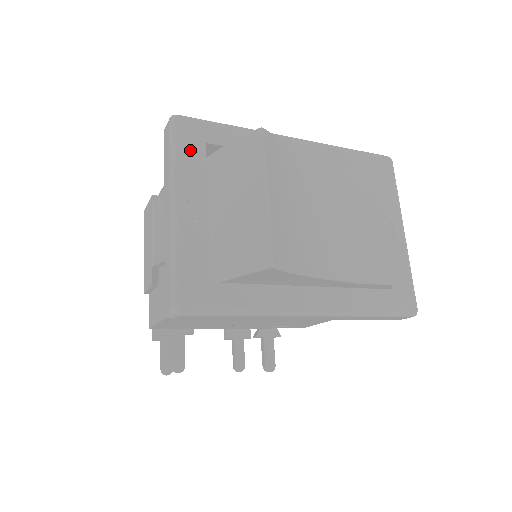
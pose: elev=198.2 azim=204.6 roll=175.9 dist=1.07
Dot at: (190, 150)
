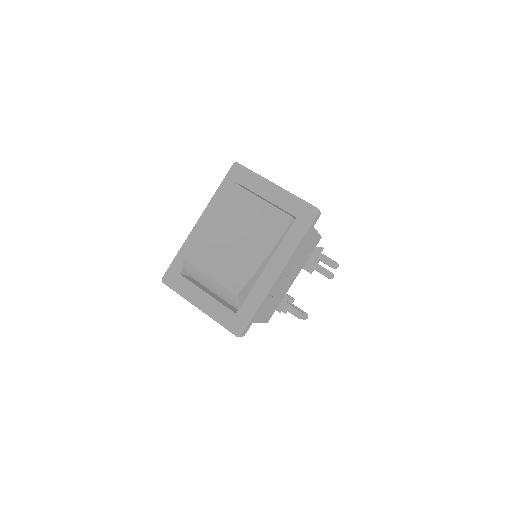
Dot at: (179, 284)
